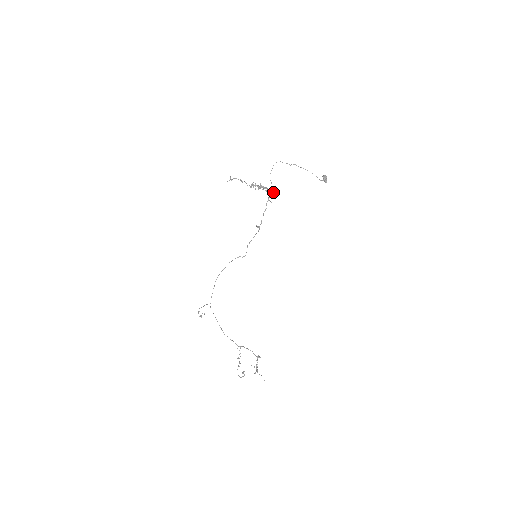
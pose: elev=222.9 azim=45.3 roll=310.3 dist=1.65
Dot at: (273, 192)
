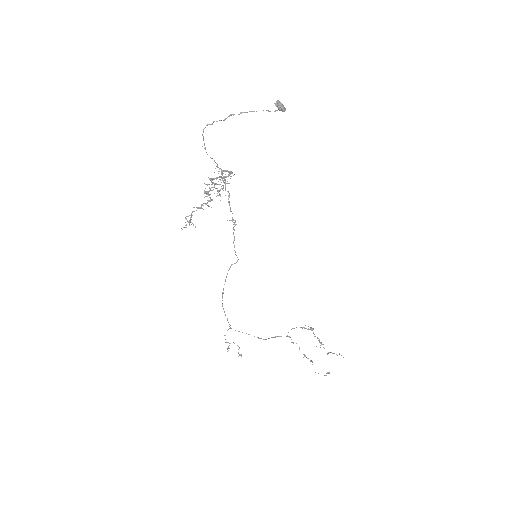
Dot at: occluded
